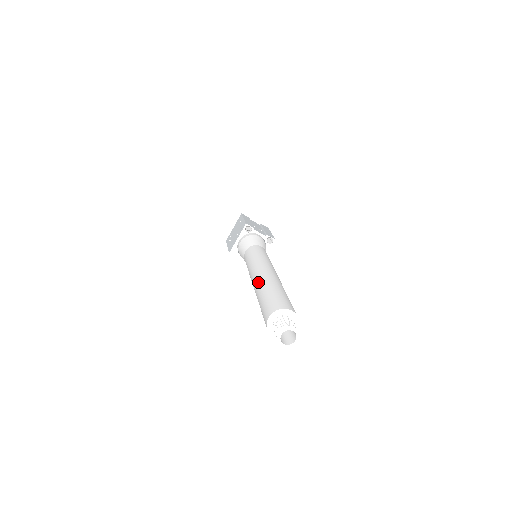
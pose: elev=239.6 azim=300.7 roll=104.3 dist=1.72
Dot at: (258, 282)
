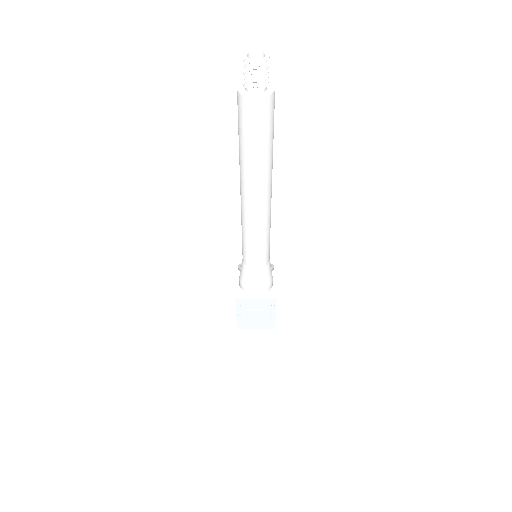
Dot at: occluded
